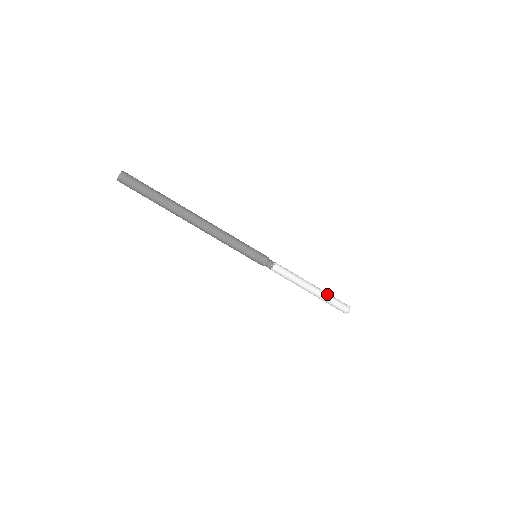
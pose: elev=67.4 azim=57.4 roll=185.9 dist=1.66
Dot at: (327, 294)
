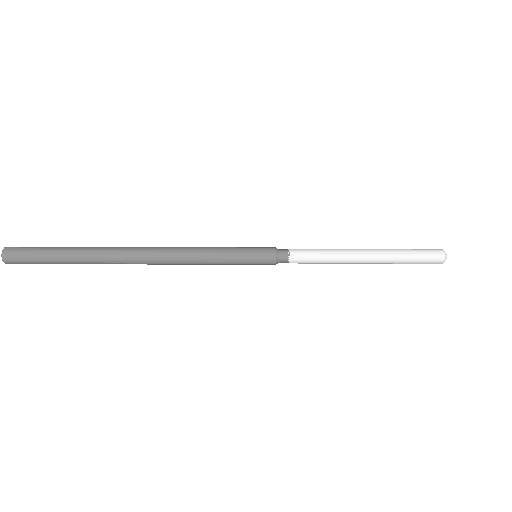
Dot at: (396, 252)
